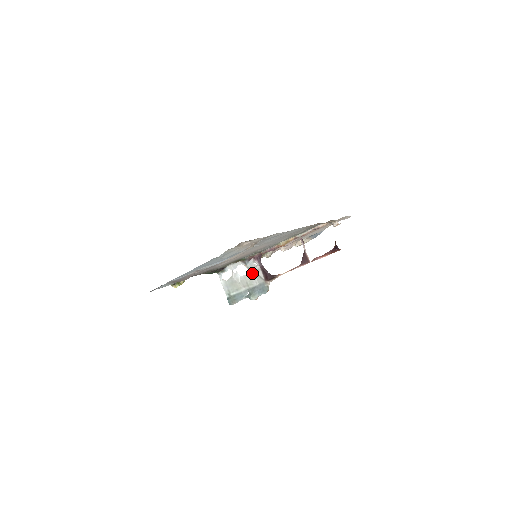
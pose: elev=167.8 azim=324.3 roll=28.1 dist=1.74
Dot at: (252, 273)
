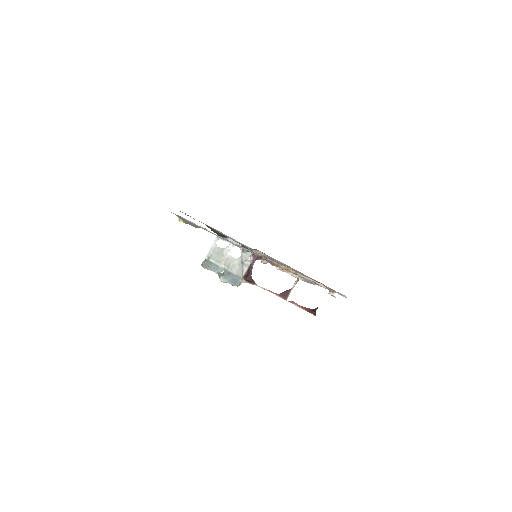
Dot at: (240, 262)
